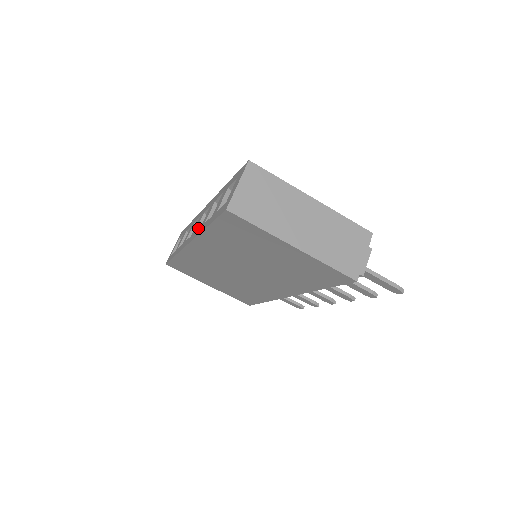
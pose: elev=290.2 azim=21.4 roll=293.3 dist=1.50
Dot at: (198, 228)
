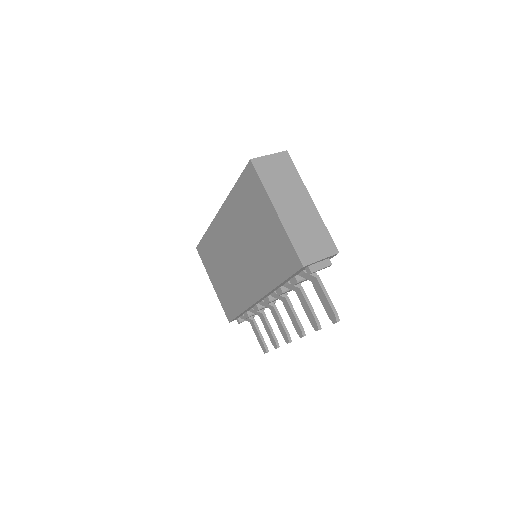
Dot at: occluded
